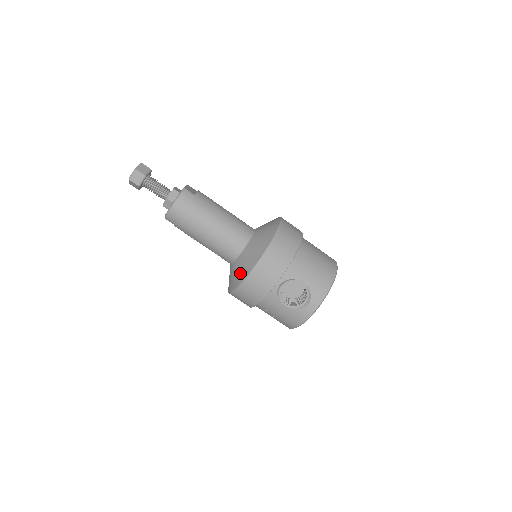
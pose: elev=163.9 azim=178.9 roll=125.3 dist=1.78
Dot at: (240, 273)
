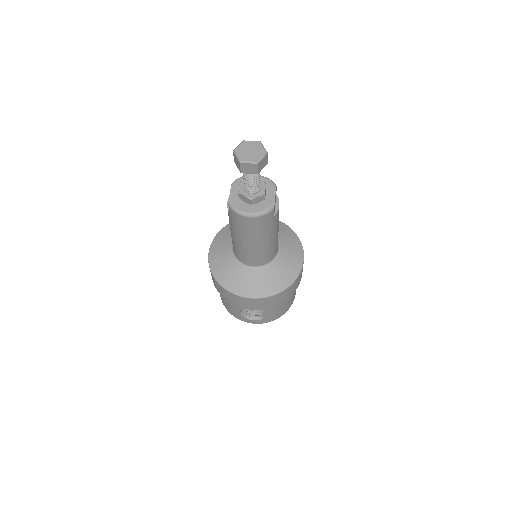
Dot at: (237, 283)
